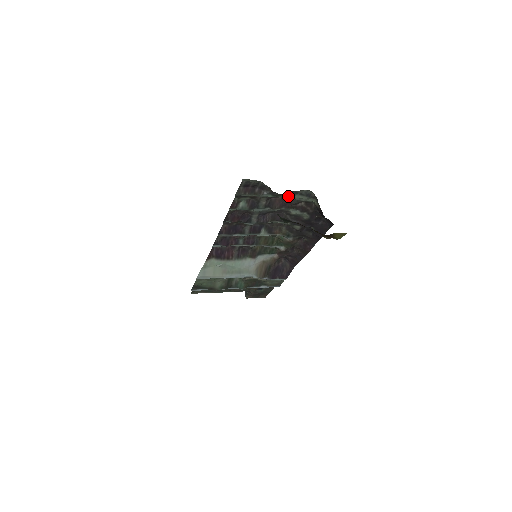
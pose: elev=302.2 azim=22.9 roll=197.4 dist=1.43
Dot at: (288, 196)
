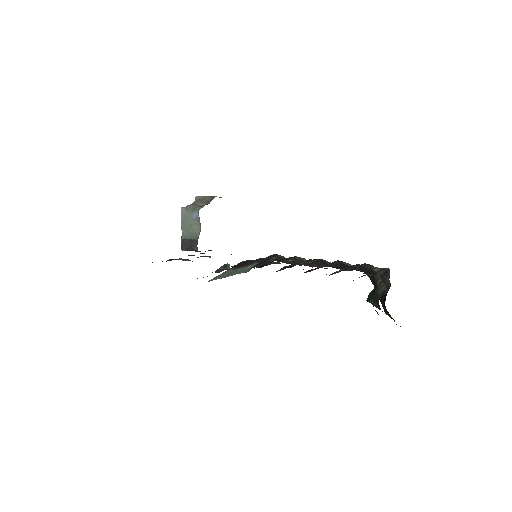
Dot at: (368, 267)
